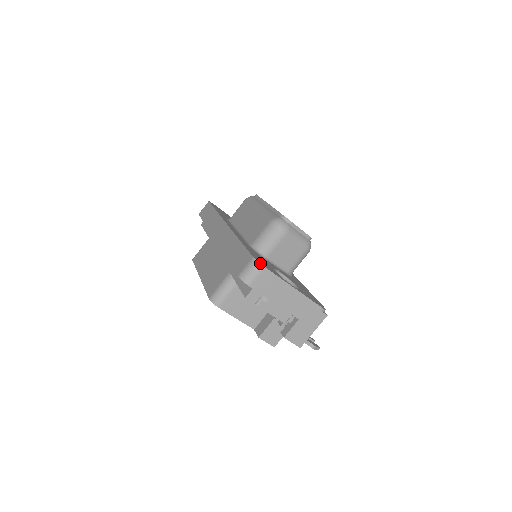
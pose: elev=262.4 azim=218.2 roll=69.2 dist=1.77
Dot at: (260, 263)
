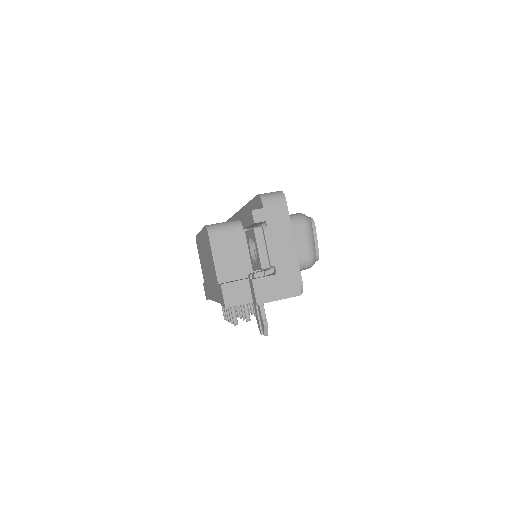
Dot at: (284, 195)
